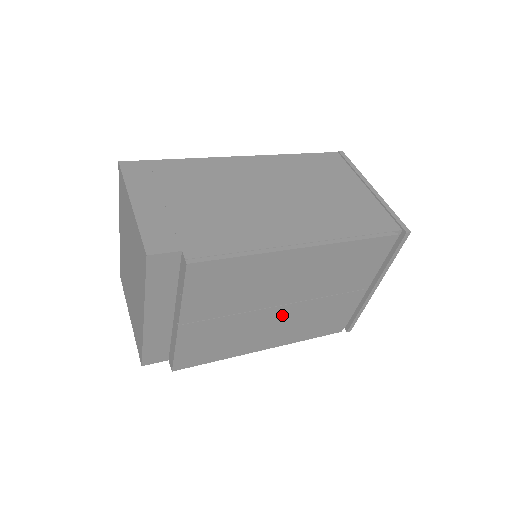
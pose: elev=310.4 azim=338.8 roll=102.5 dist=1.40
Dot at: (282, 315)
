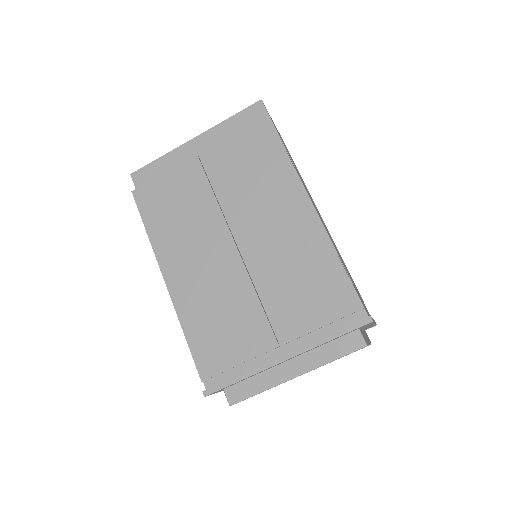
Dot at: (222, 258)
